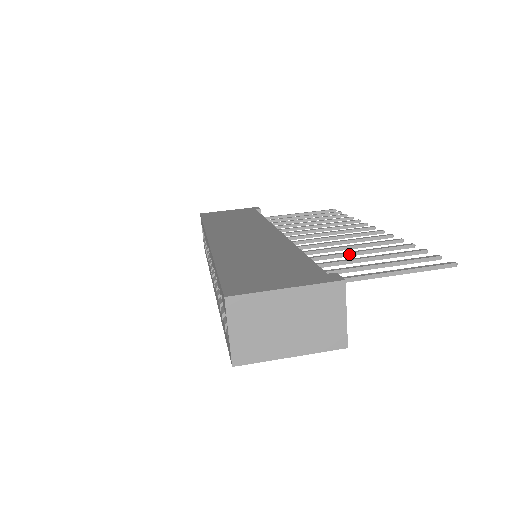
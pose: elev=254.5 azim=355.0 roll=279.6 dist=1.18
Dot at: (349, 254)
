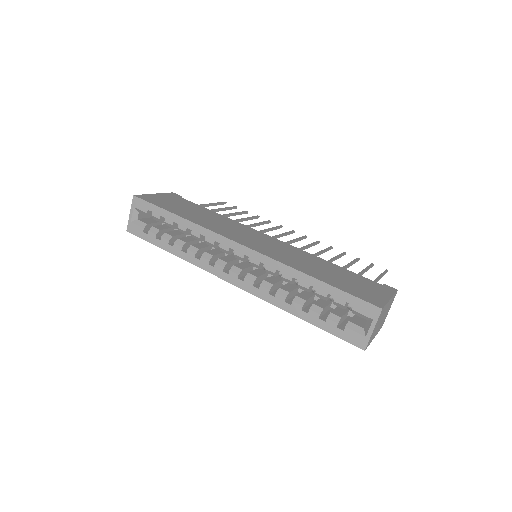
Dot at: (332, 261)
